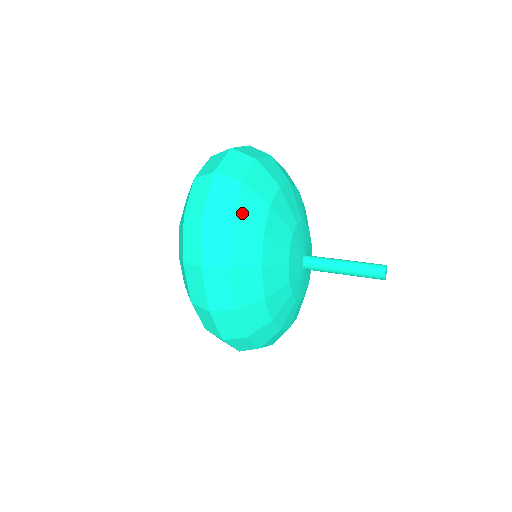
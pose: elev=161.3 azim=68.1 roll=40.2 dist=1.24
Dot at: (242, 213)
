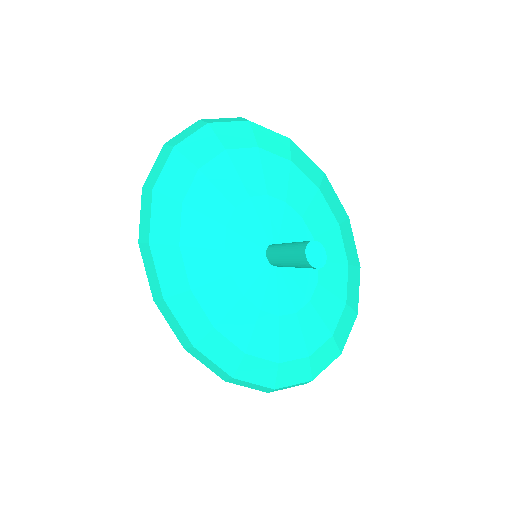
Dot at: (189, 145)
